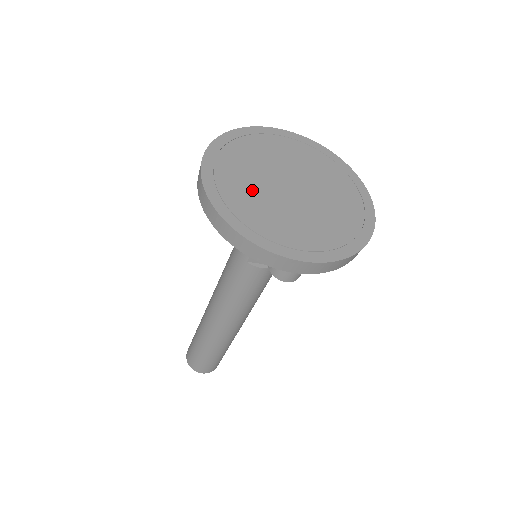
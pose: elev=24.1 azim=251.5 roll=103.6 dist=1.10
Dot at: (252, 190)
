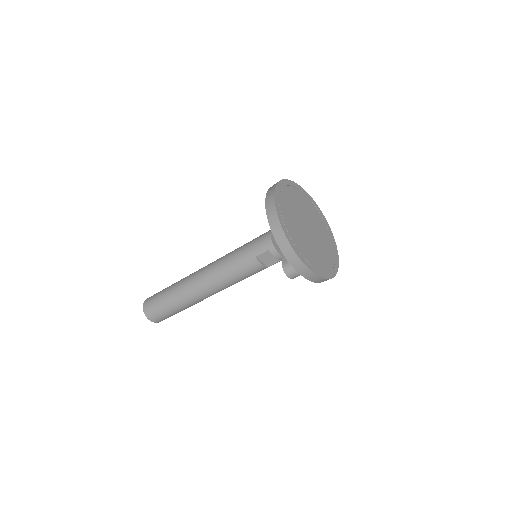
Dot at: (294, 219)
